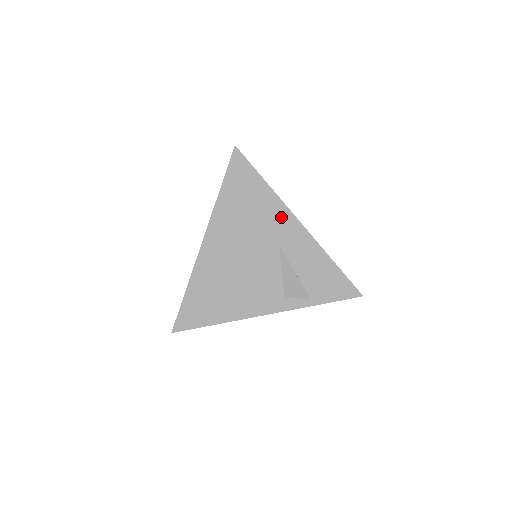
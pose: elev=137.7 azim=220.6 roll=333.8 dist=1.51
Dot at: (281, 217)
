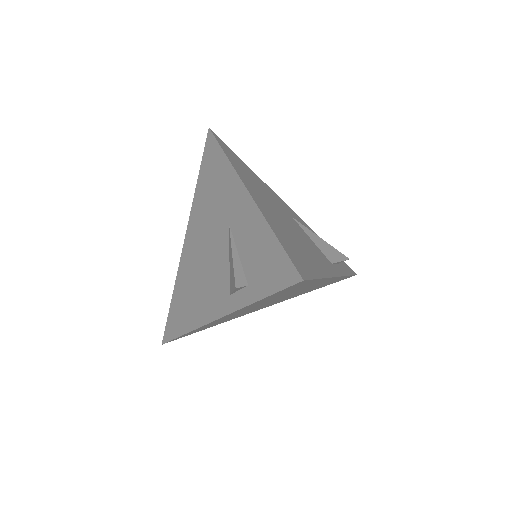
Dot at: (232, 188)
